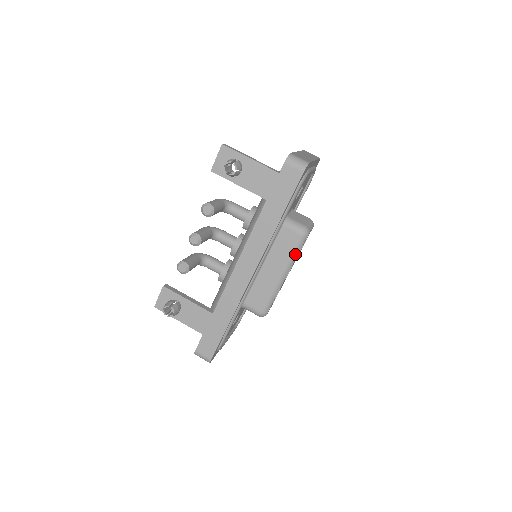
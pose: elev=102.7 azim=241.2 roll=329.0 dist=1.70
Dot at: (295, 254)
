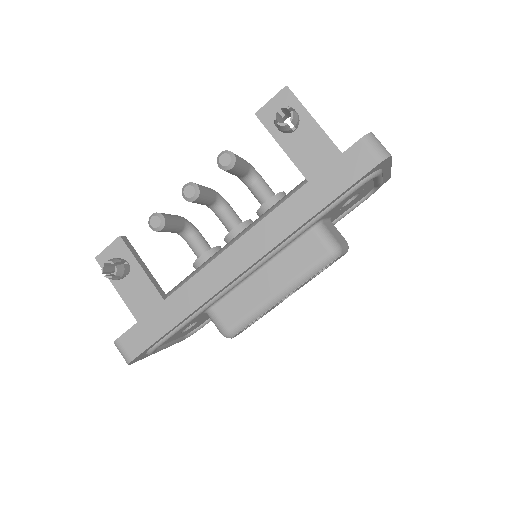
Dot at: (309, 274)
